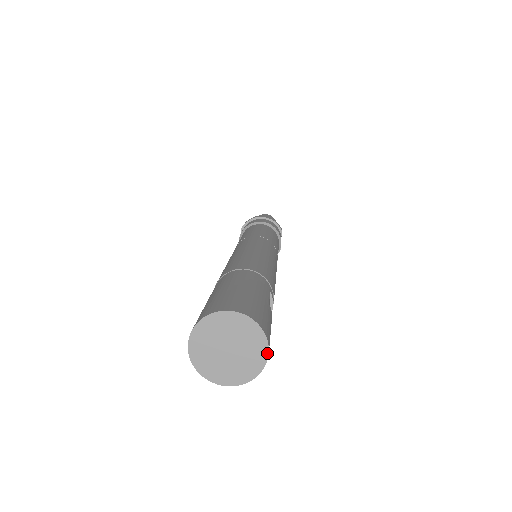
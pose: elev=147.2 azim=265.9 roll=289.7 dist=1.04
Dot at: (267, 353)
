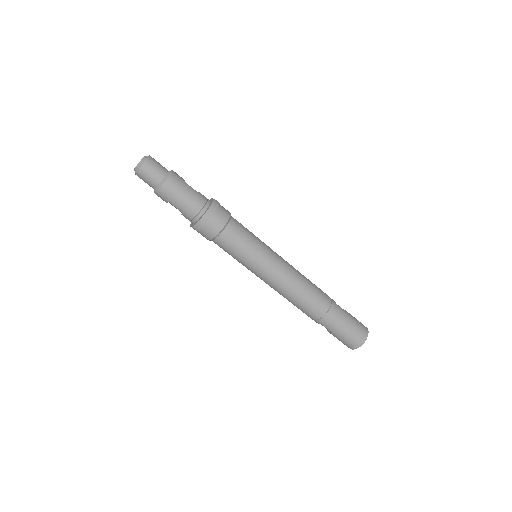
Dot at: occluded
